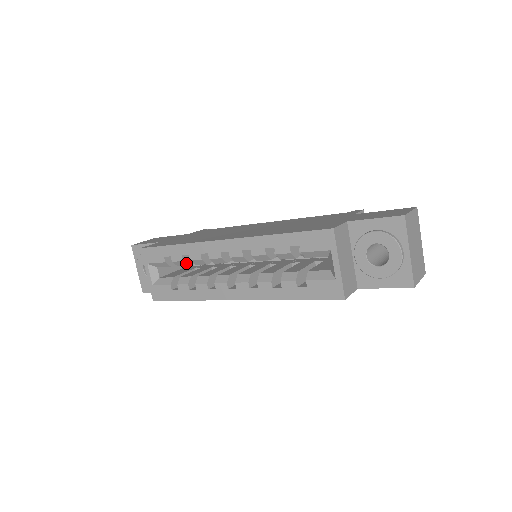
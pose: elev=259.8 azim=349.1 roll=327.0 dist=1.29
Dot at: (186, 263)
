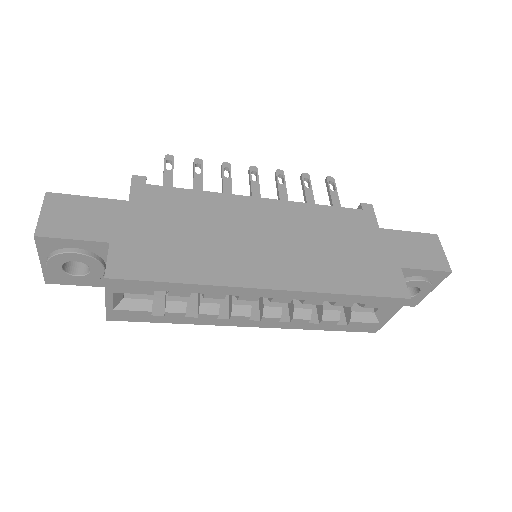
Dot at: occluded
